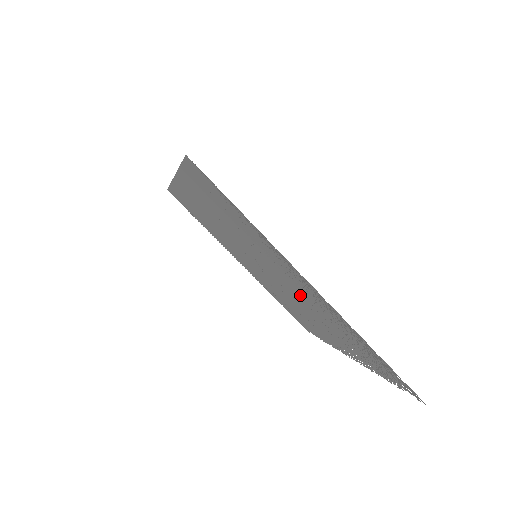
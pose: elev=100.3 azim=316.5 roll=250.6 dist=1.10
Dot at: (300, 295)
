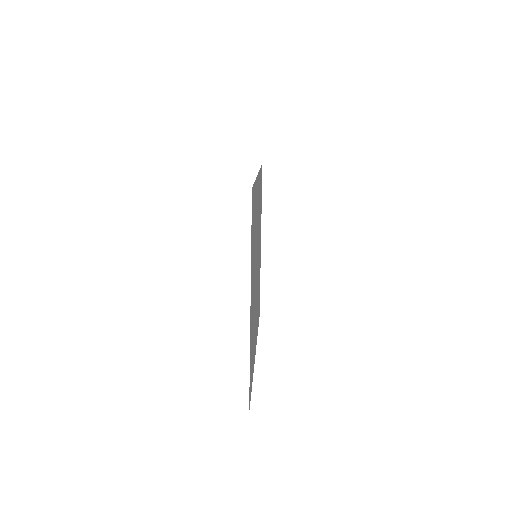
Dot at: (254, 298)
